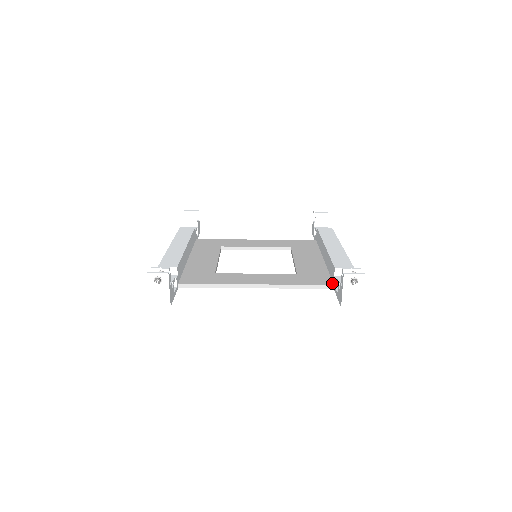
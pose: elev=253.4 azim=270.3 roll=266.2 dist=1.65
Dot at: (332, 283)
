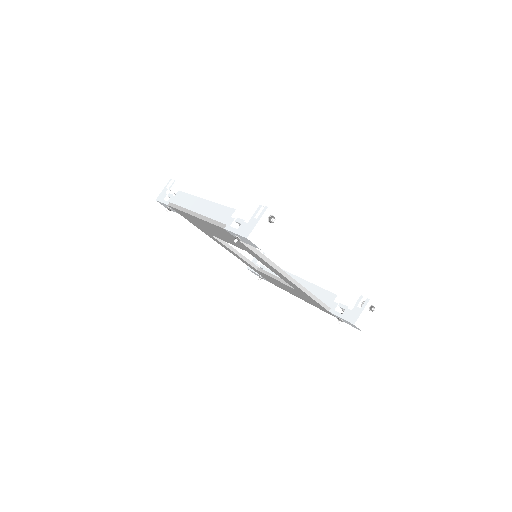
Dot at: (328, 306)
